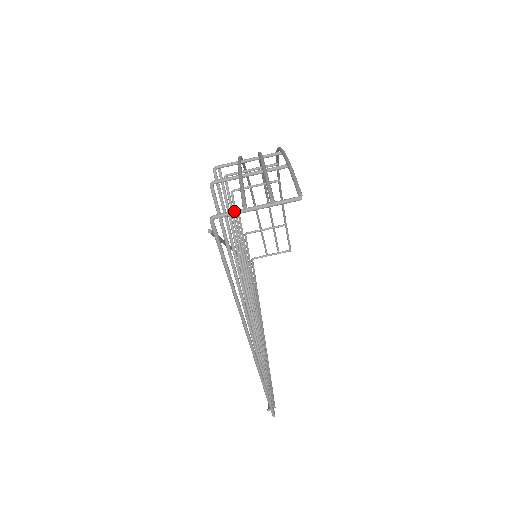
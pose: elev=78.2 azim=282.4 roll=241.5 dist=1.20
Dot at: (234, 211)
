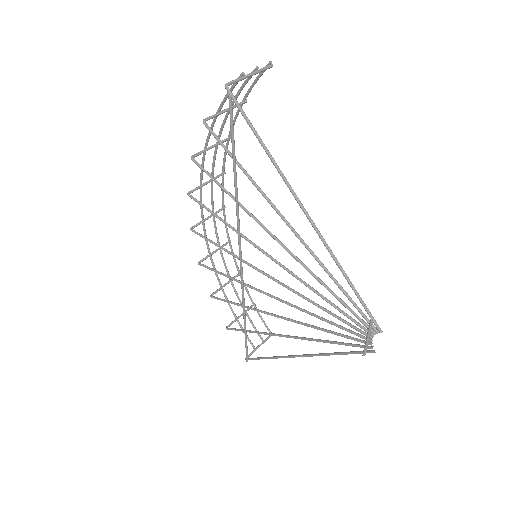
Dot at: (238, 78)
